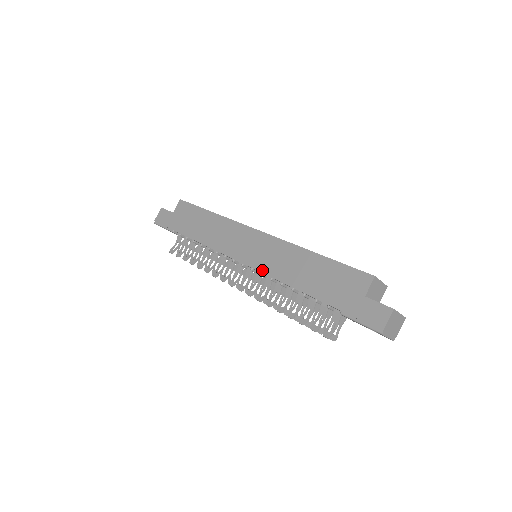
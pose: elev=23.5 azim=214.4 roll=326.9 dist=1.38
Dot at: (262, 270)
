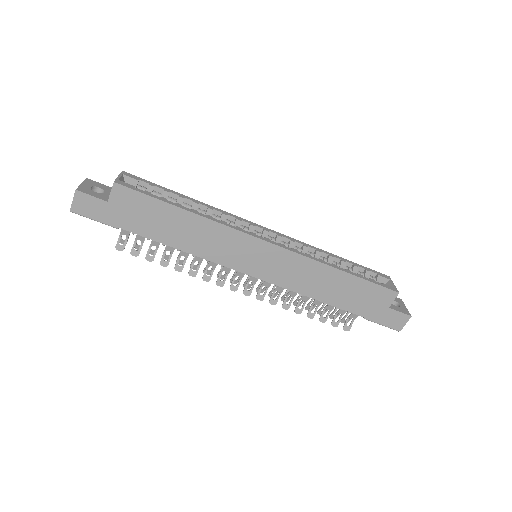
Dot at: (280, 284)
